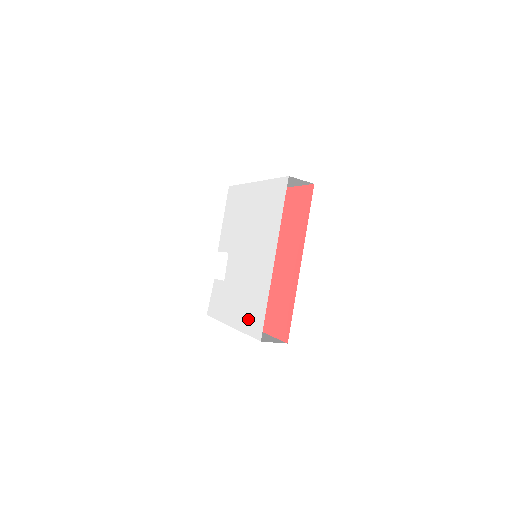
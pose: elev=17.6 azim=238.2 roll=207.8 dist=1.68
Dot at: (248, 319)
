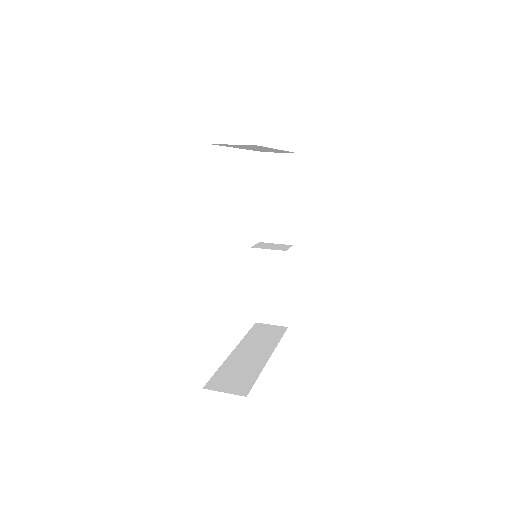
Dot at: occluded
